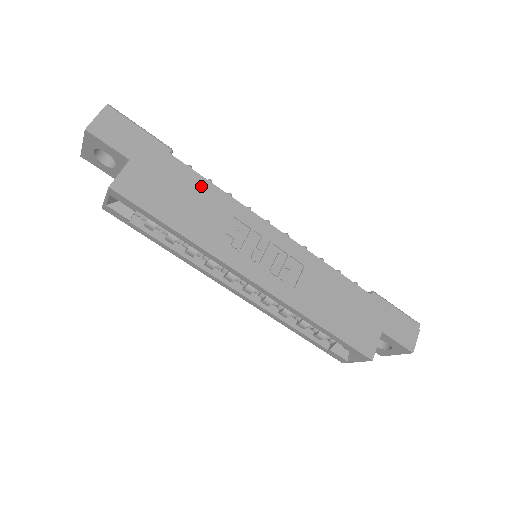
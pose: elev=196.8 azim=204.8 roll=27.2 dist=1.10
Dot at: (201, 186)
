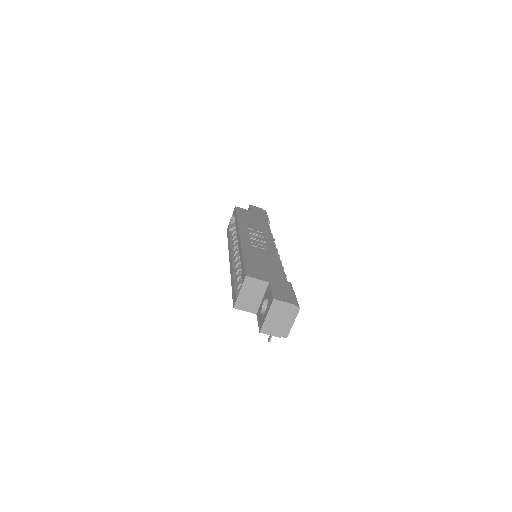
Dot at: (264, 226)
